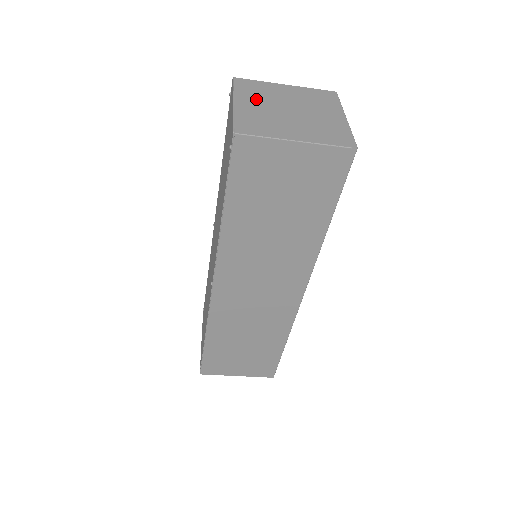
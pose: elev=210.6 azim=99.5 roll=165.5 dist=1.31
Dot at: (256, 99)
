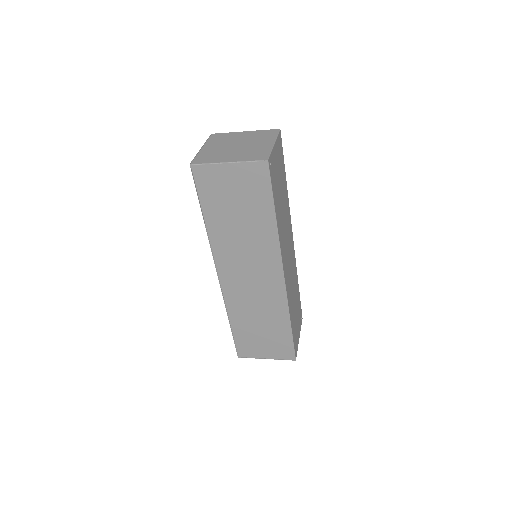
Dot at: (217, 144)
